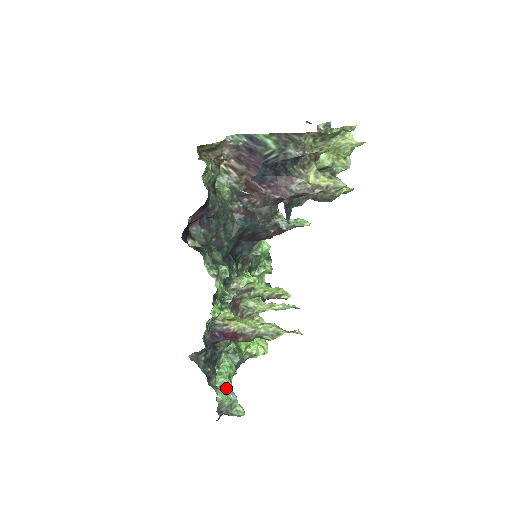
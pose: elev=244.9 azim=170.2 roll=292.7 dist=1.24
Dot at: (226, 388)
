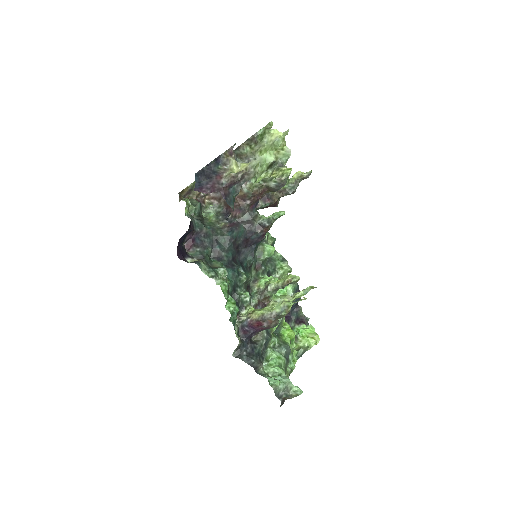
Dot at: (278, 375)
